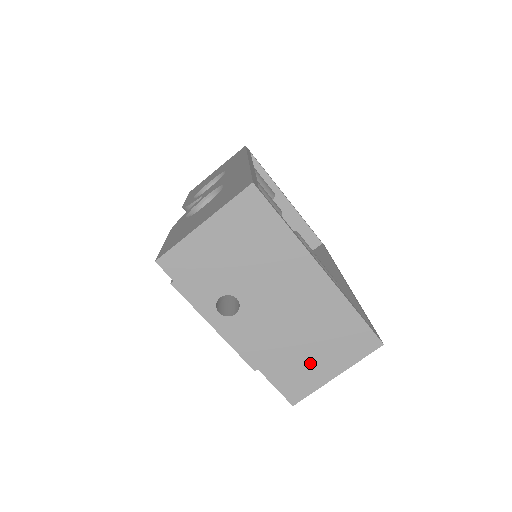
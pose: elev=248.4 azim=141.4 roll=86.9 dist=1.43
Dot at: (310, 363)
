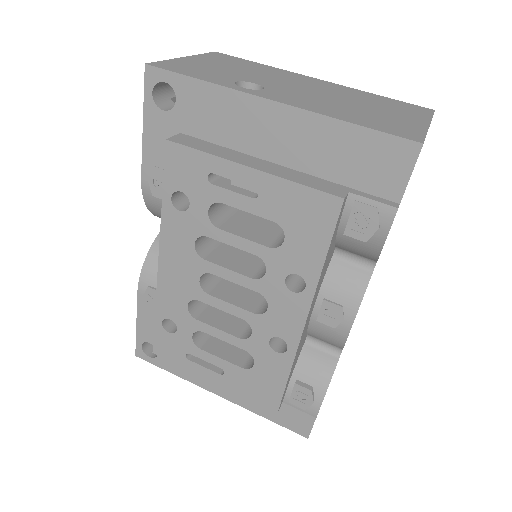
Dot at: (387, 117)
